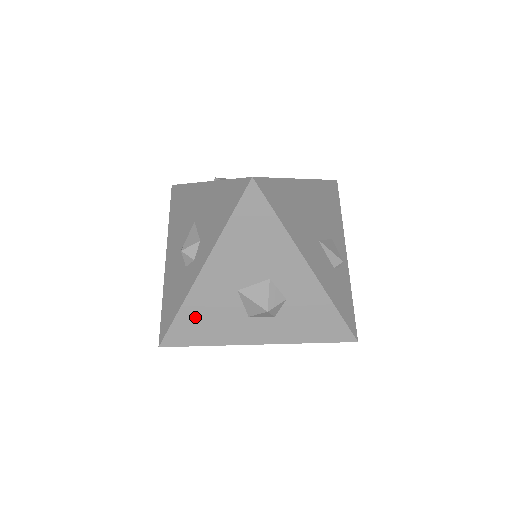
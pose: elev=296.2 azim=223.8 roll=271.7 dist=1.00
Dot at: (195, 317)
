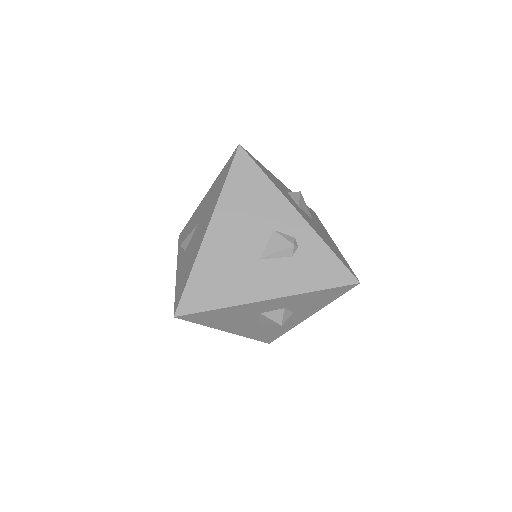
Dot at: (261, 334)
